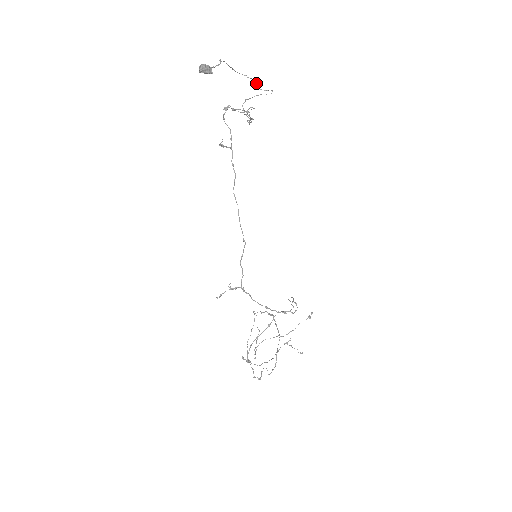
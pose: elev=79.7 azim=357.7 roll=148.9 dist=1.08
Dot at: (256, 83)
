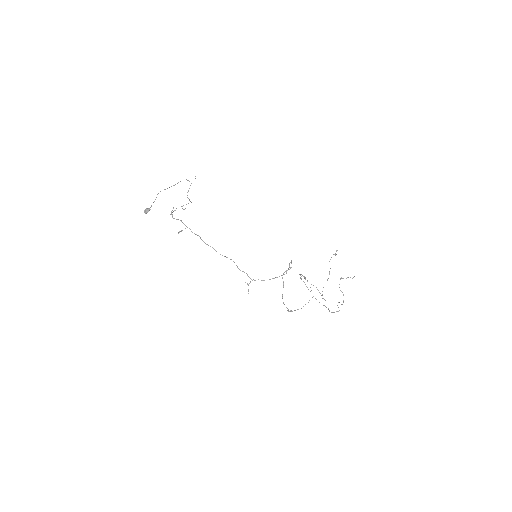
Dot at: (187, 180)
